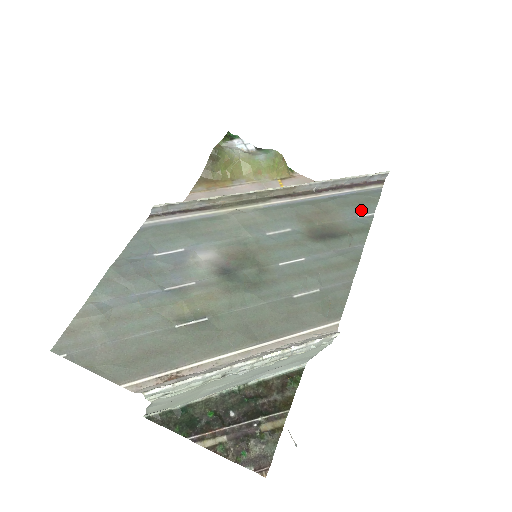
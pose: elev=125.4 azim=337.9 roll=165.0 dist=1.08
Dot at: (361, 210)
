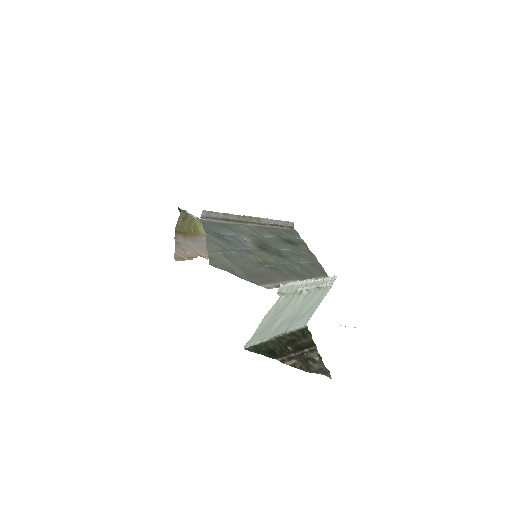
Dot at: (295, 236)
